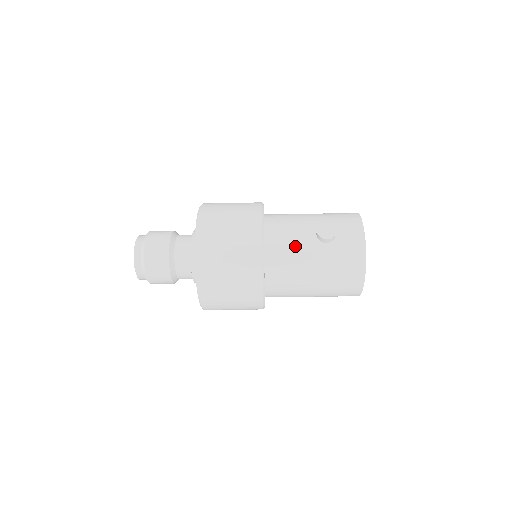
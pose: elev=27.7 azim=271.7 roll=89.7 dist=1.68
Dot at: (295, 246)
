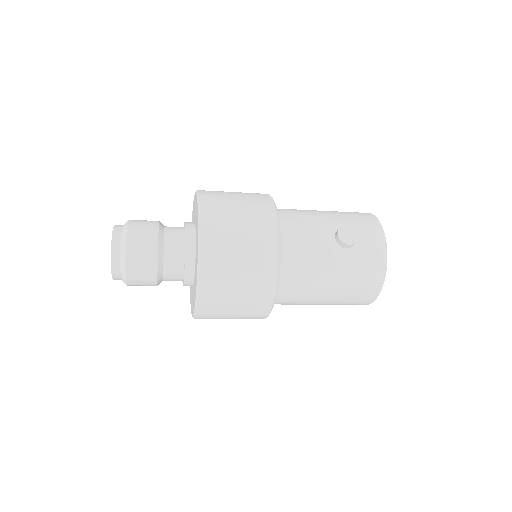
Dot at: (312, 250)
